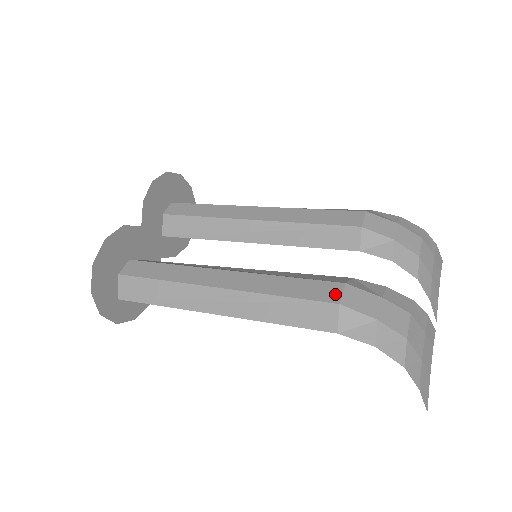
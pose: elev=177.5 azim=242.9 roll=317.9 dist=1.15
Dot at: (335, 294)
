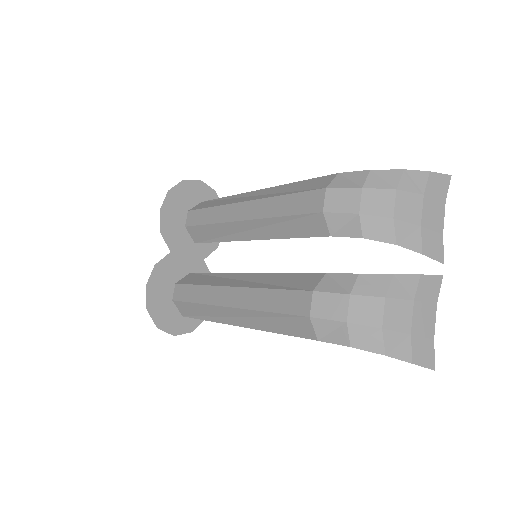
Dot at: (306, 306)
